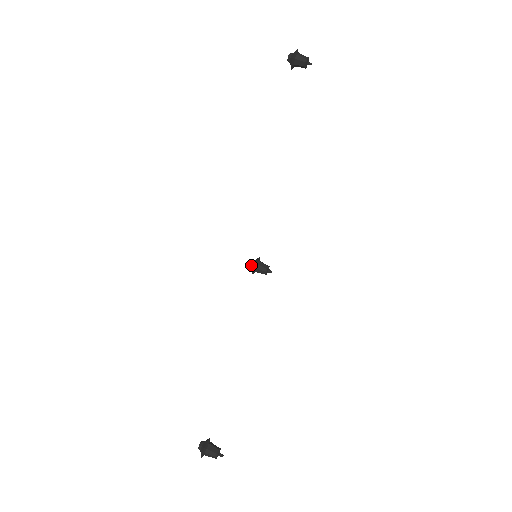
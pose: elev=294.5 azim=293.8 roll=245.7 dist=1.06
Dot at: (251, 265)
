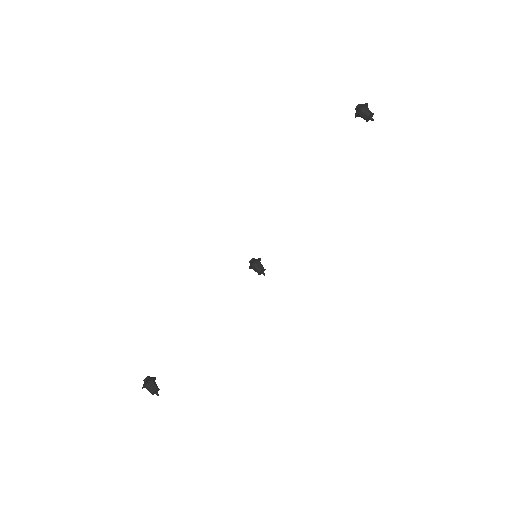
Dot at: (251, 261)
